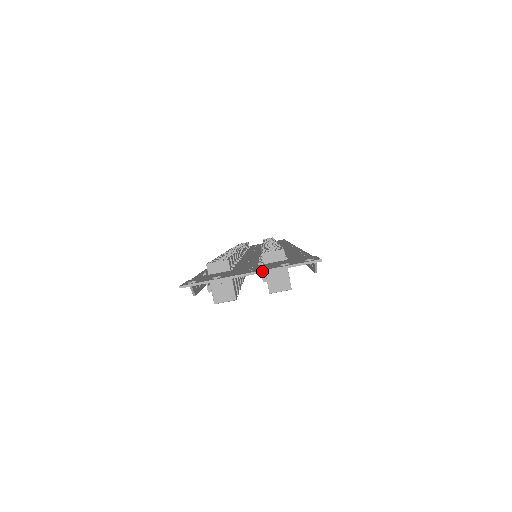
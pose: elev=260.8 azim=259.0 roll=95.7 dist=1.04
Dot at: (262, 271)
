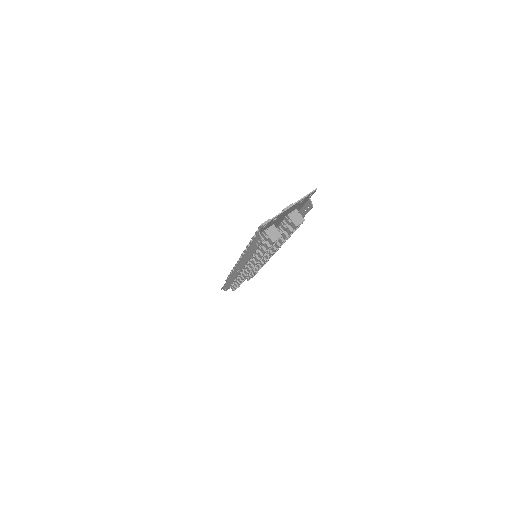
Dot at: (295, 203)
